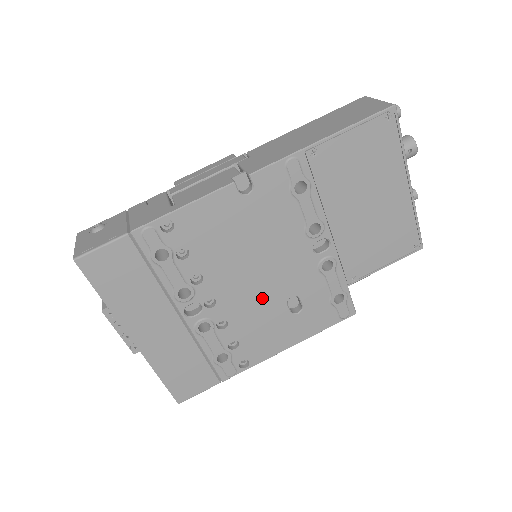
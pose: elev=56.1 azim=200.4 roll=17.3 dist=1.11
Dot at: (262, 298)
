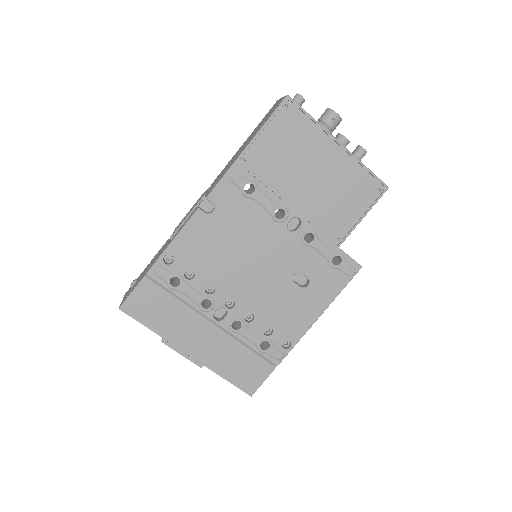
Dot at: (270, 285)
